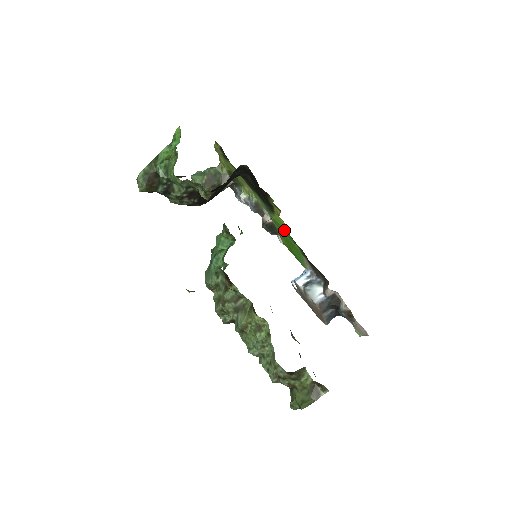
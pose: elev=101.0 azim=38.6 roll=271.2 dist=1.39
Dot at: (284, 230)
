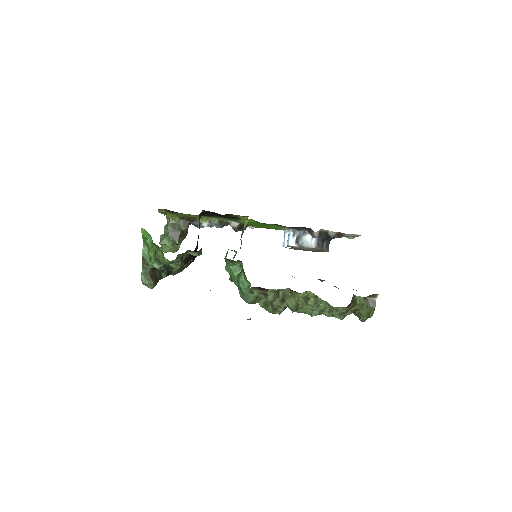
Dot at: occluded
